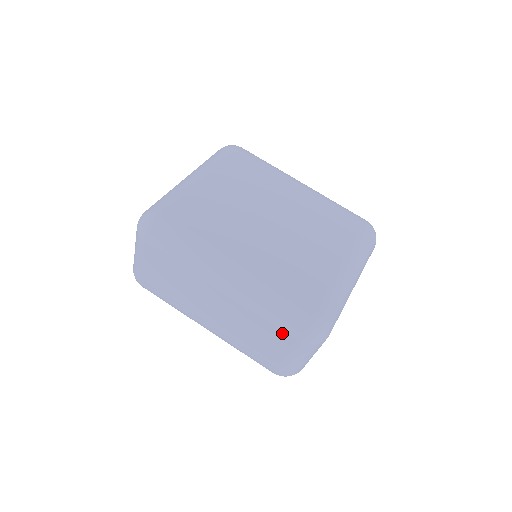
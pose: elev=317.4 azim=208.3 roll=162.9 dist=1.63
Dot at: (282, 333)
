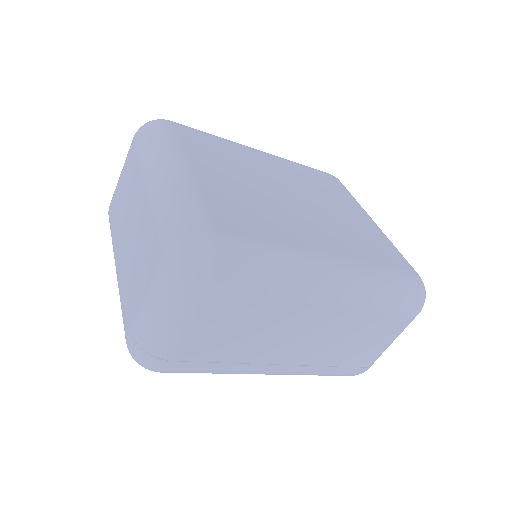
Dot at: (396, 317)
